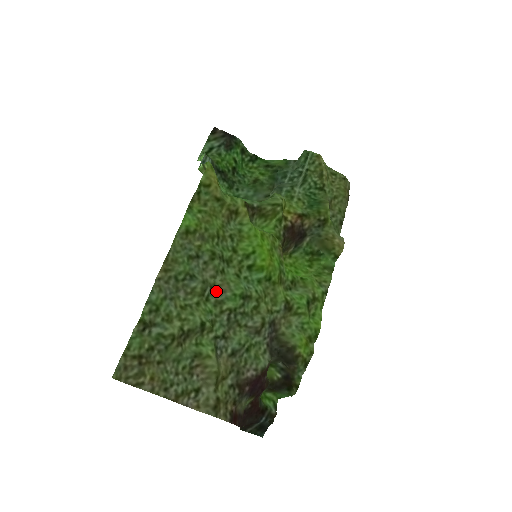
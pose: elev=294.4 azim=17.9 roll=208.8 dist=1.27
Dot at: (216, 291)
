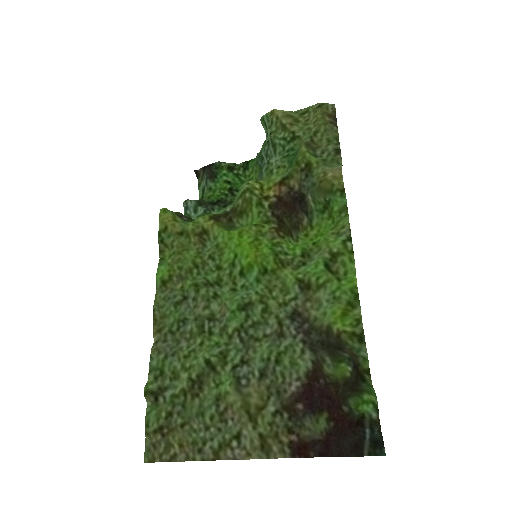
Dot at: (218, 319)
